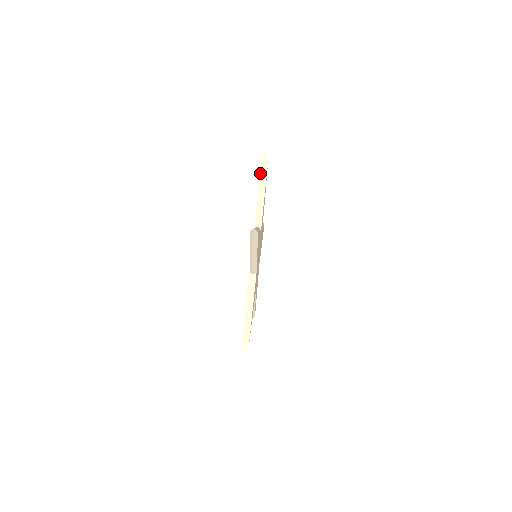
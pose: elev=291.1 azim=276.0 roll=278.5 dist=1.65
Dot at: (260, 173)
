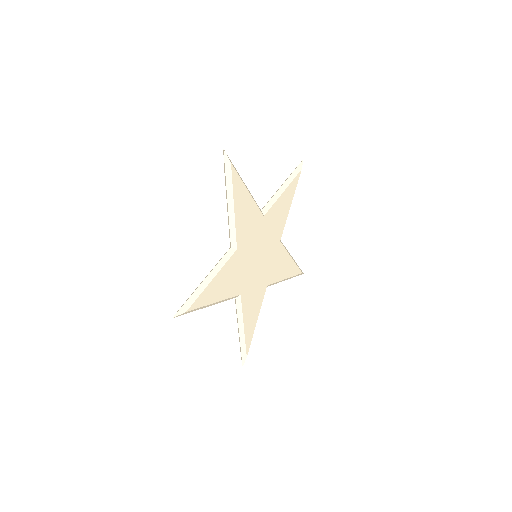
Dot at: occluded
